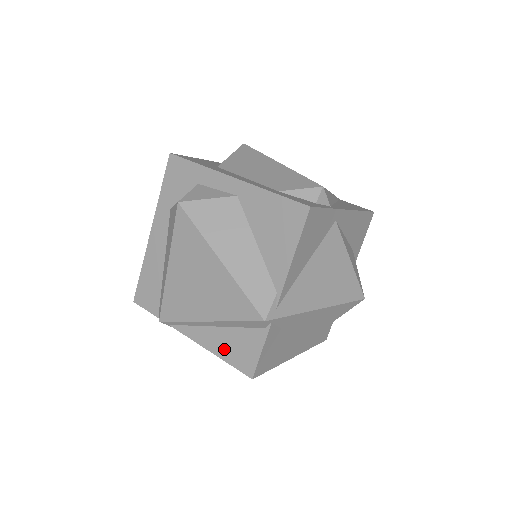
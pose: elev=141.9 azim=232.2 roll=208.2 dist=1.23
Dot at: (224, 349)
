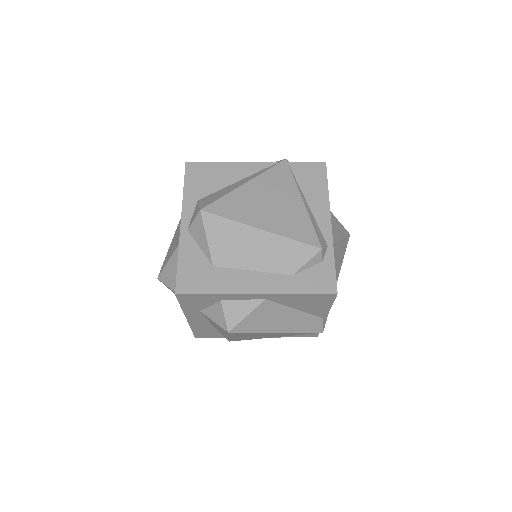
Dot at: occluded
